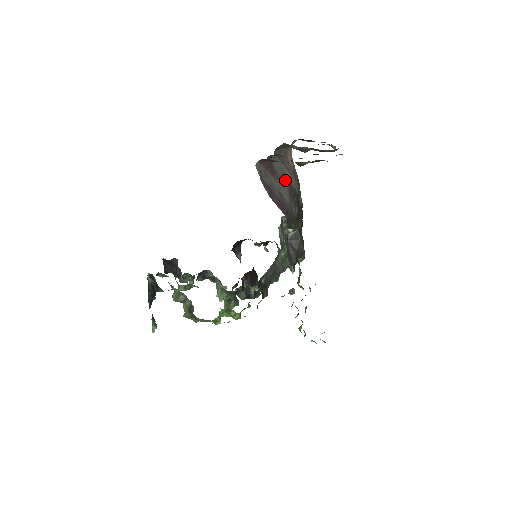
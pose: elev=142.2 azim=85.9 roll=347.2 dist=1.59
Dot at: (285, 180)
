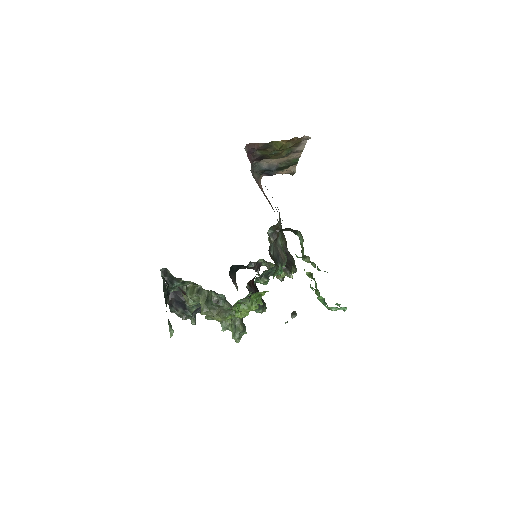
Dot at: occluded
